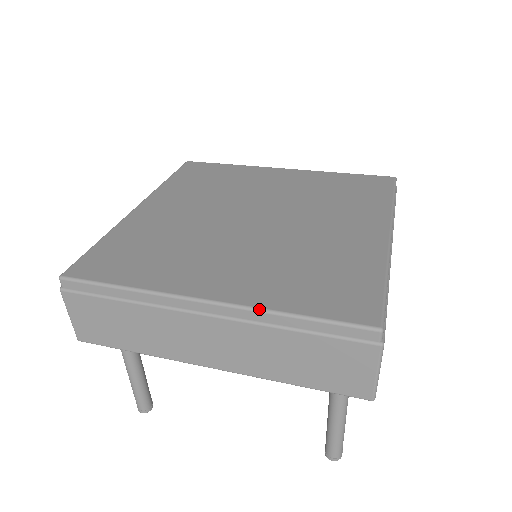
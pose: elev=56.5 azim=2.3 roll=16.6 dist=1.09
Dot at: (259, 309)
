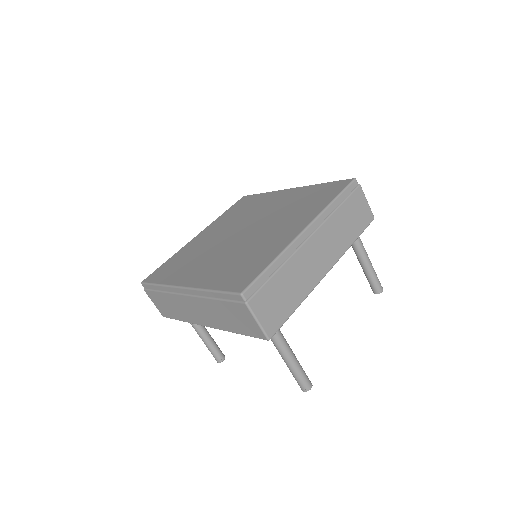
Dot at: (200, 289)
